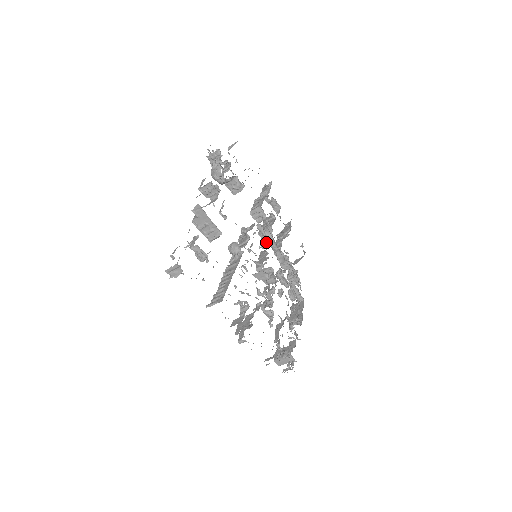
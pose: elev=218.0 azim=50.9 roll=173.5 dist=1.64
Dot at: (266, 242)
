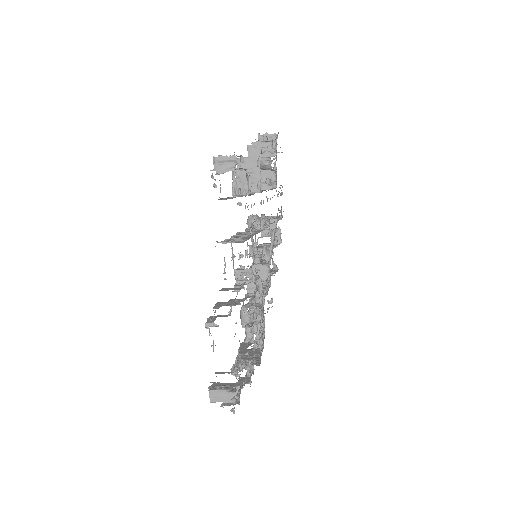
Dot at: occluded
